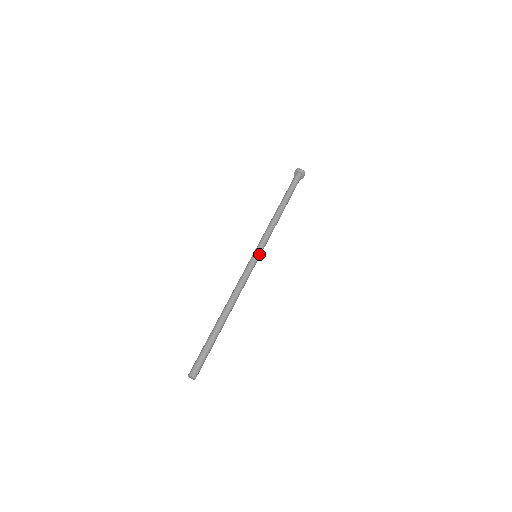
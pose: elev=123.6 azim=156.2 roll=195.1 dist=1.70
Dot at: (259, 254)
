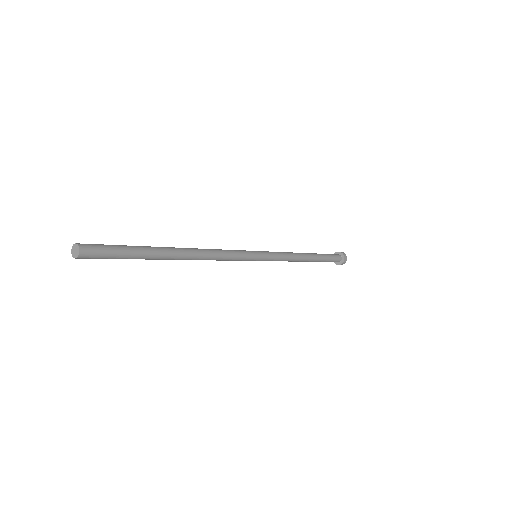
Dot at: (260, 252)
